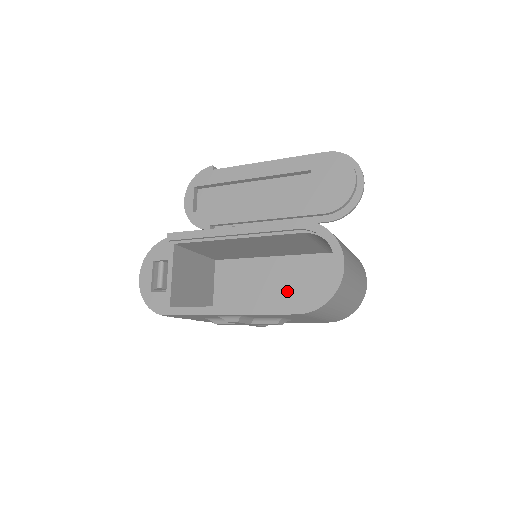
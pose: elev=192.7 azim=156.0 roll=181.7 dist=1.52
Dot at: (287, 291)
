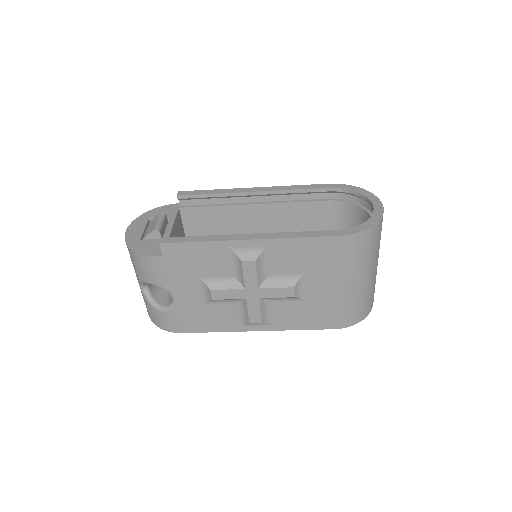
Dot at: occluded
